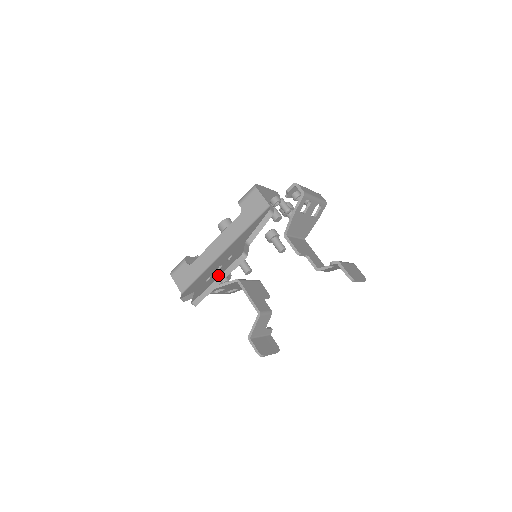
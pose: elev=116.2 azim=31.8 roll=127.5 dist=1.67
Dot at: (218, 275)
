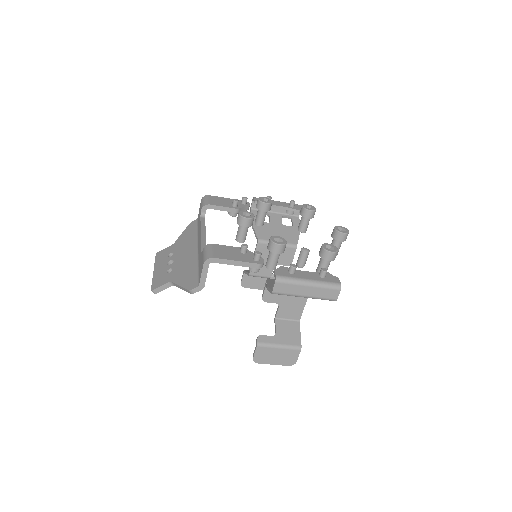
Dot at: (156, 270)
